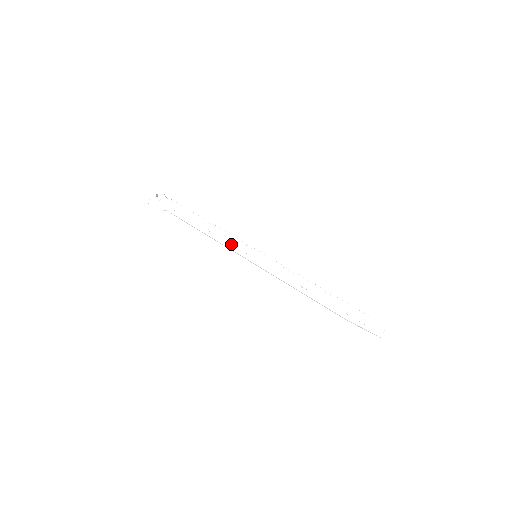
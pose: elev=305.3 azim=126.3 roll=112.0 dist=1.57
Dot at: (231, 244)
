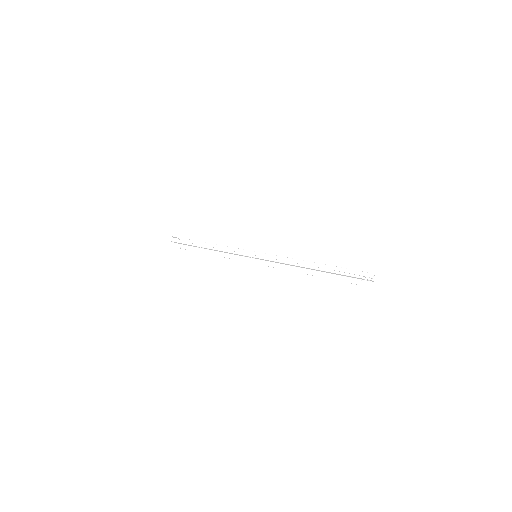
Dot at: occluded
